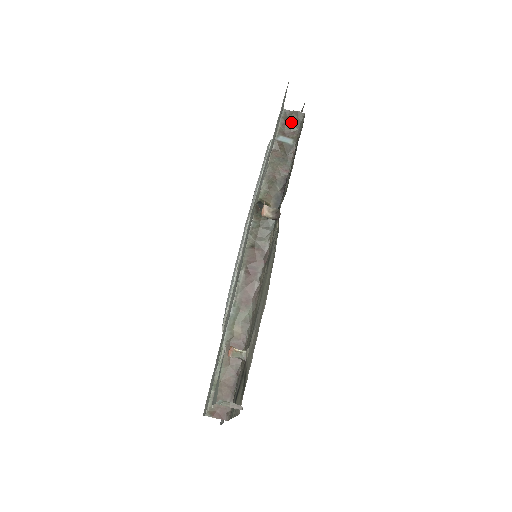
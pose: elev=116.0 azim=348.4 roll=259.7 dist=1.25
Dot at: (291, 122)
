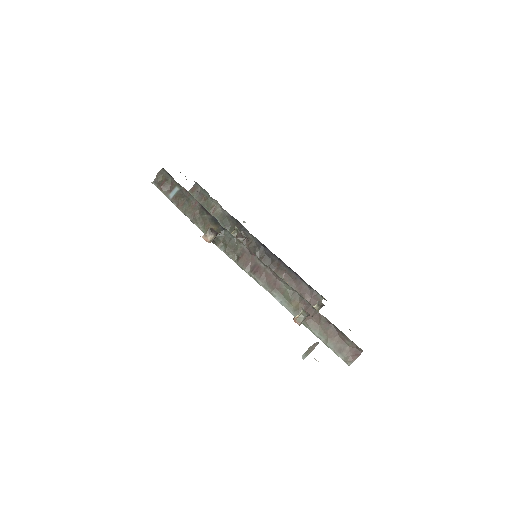
Dot at: (164, 181)
